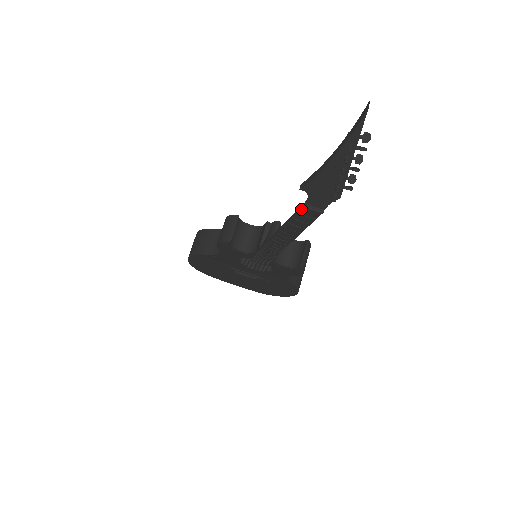
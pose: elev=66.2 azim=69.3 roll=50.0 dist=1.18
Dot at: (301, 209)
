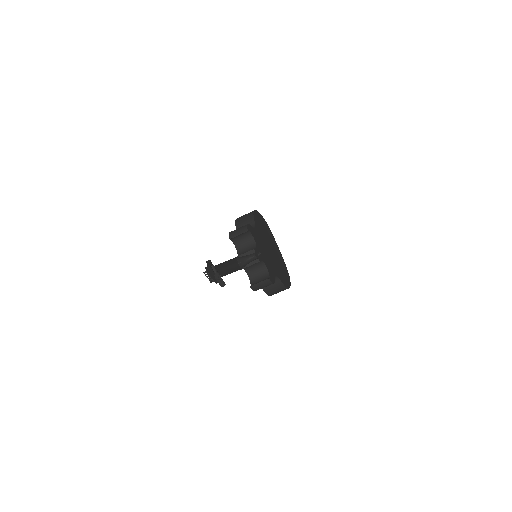
Dot at: occluded
